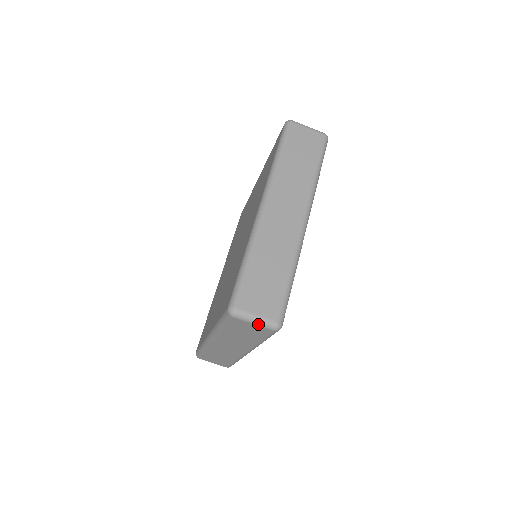
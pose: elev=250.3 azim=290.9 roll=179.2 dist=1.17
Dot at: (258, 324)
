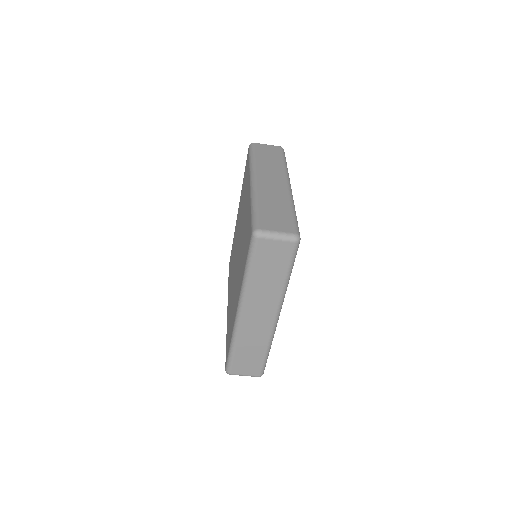
Dot at: (281, 238)
